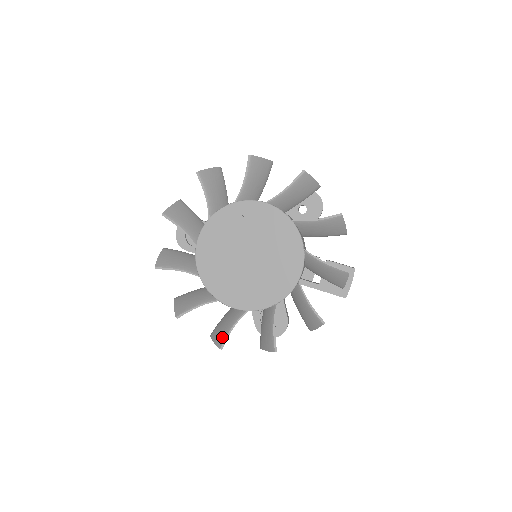
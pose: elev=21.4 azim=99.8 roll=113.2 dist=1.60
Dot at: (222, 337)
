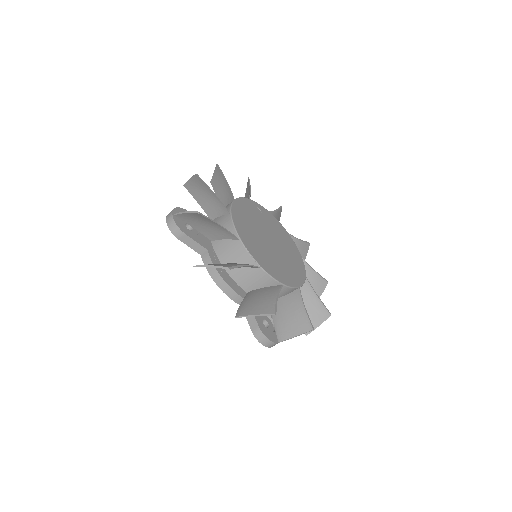
Dot at: (269, 305)
